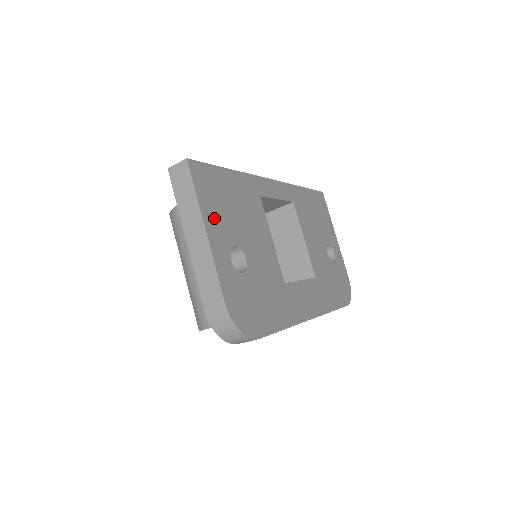
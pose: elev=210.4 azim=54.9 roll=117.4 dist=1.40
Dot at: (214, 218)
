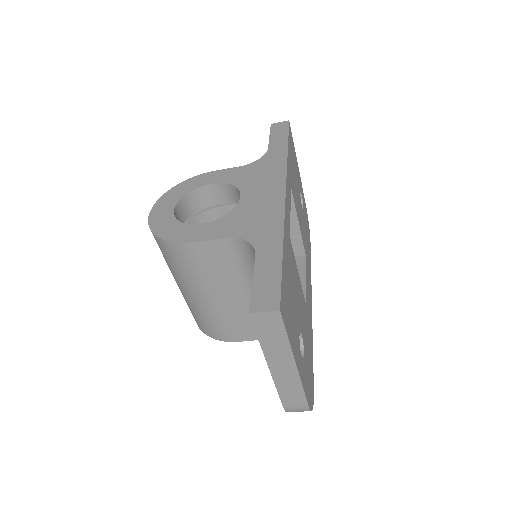
Dot at: (294, 338)
